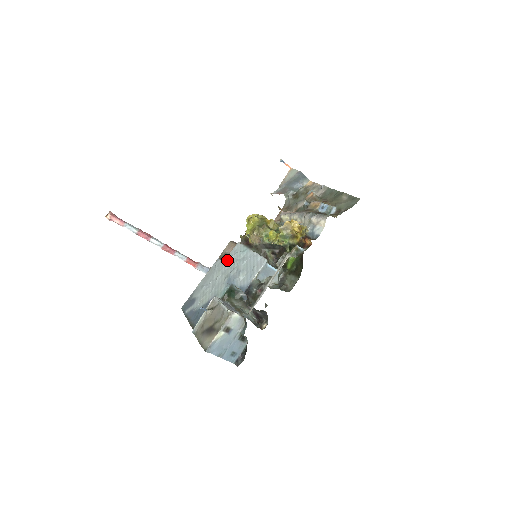
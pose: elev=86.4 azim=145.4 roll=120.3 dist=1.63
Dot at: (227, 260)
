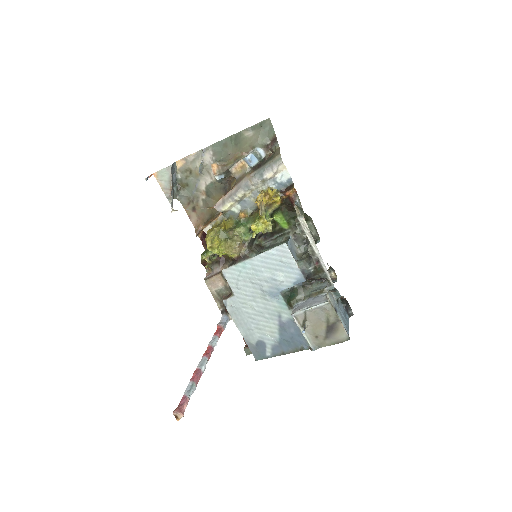
Dot at: (238, 291)
